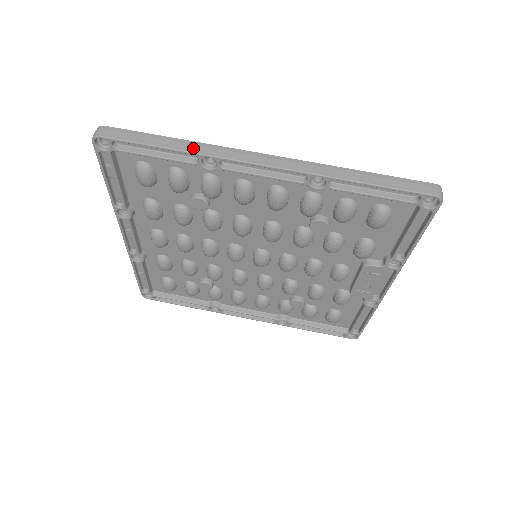
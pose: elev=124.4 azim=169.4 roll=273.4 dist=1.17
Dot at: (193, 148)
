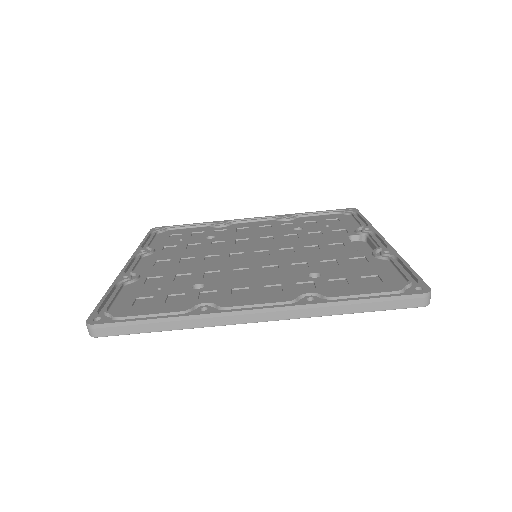
Dot at: (187, 324)
